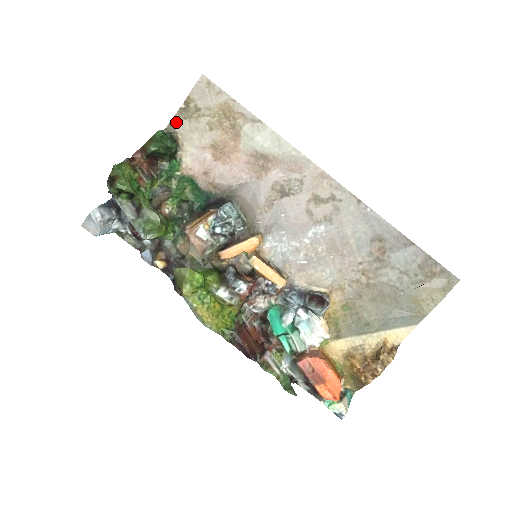
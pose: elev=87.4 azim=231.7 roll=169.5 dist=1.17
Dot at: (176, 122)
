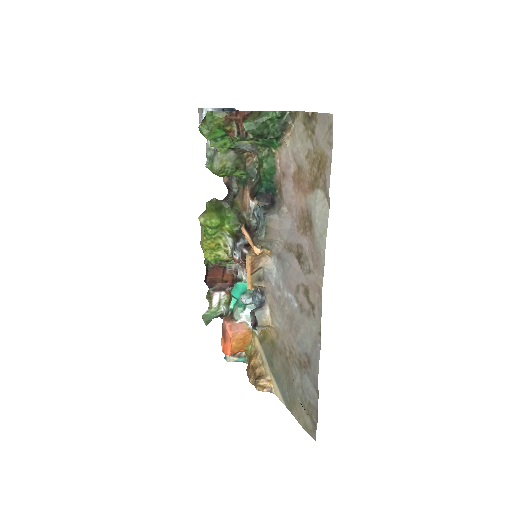
Dot at: (299, 117)
